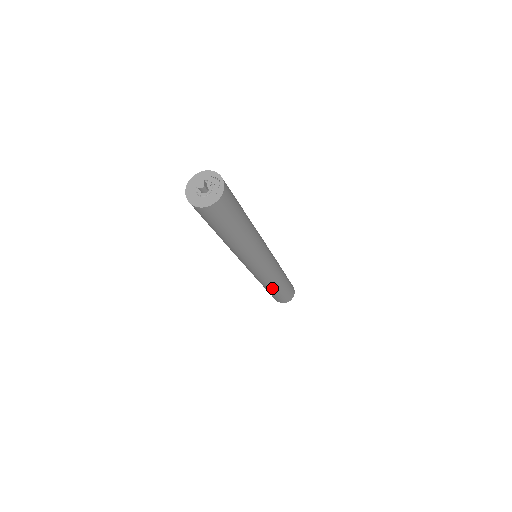
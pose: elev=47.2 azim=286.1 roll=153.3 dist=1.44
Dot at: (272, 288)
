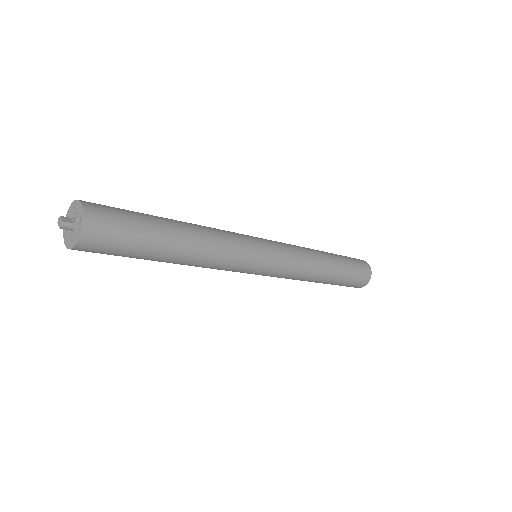
Dot at: (321, 277)
